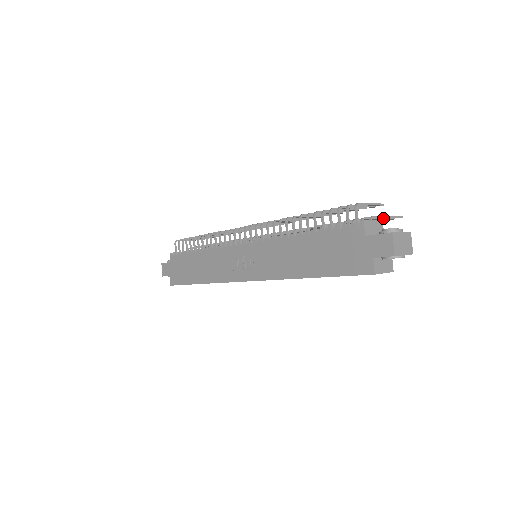
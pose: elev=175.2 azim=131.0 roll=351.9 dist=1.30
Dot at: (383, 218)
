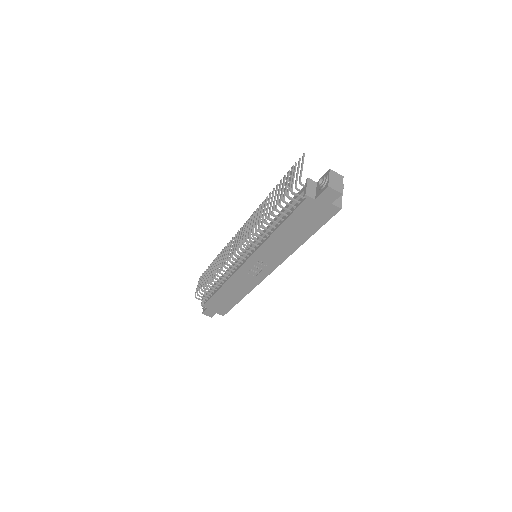
Dot at: (298, 168)
